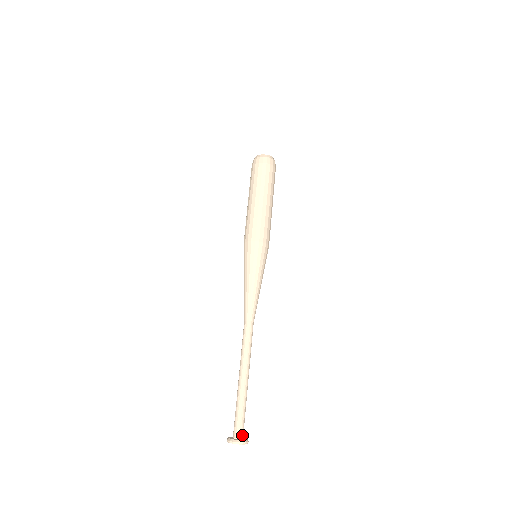
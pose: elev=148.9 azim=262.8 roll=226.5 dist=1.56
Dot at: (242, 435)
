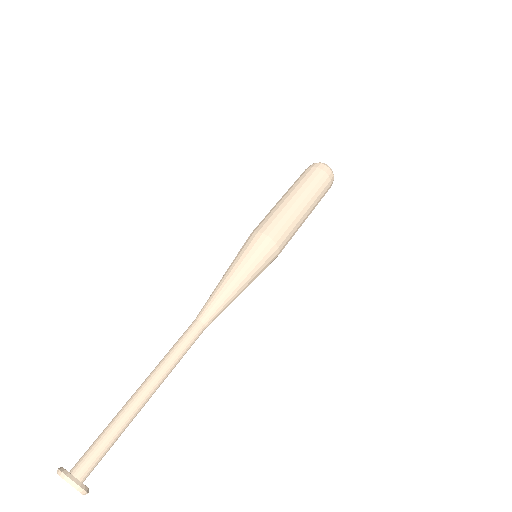
Dot at: (81, 471)
